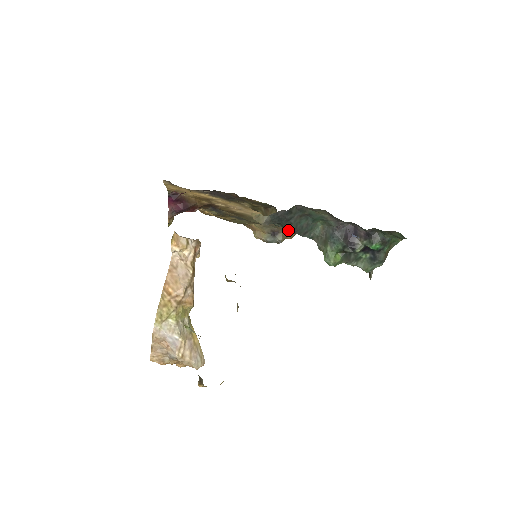
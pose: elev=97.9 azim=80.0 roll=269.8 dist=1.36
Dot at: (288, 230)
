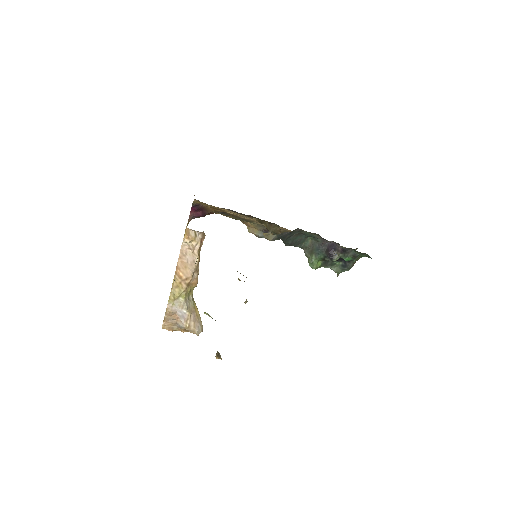
Dot at: (287, 243)
